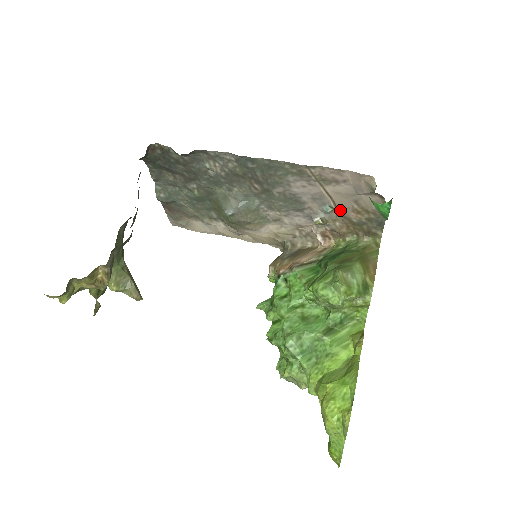
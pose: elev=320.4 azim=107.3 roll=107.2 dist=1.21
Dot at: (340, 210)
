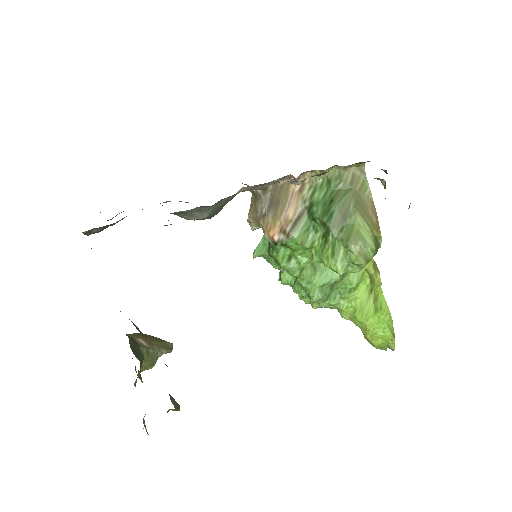
Dot at: occluded
